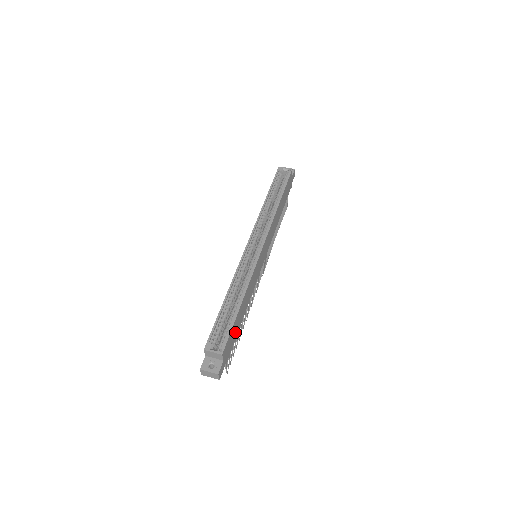
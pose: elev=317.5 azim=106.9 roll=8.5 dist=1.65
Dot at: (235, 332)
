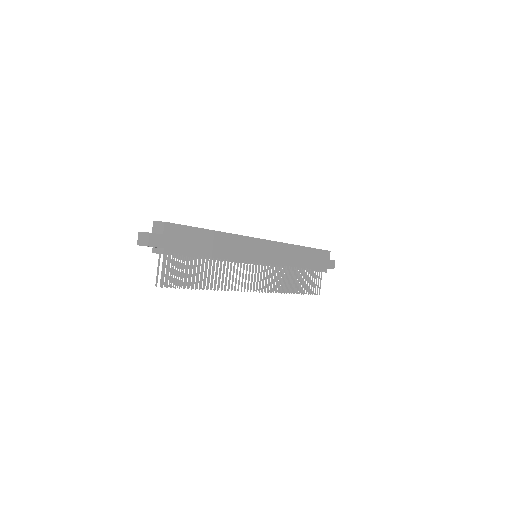
Dot at: (192, 245)
